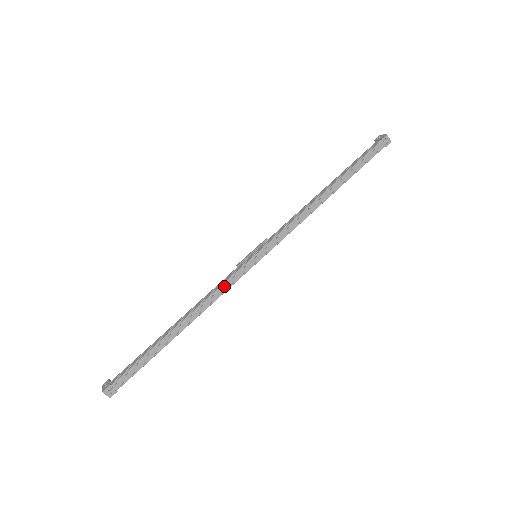
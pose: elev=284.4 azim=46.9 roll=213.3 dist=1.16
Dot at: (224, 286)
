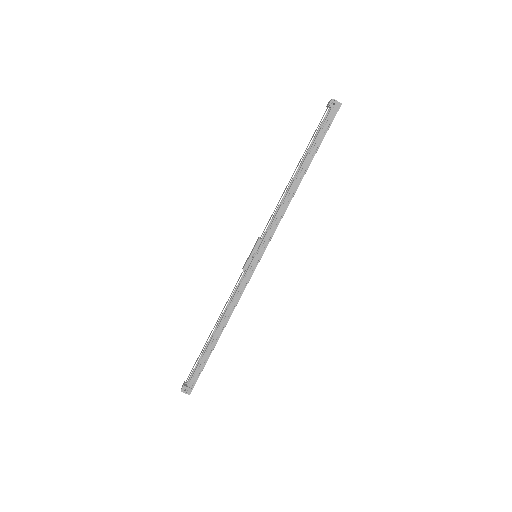
Dot at: (243, 291)
